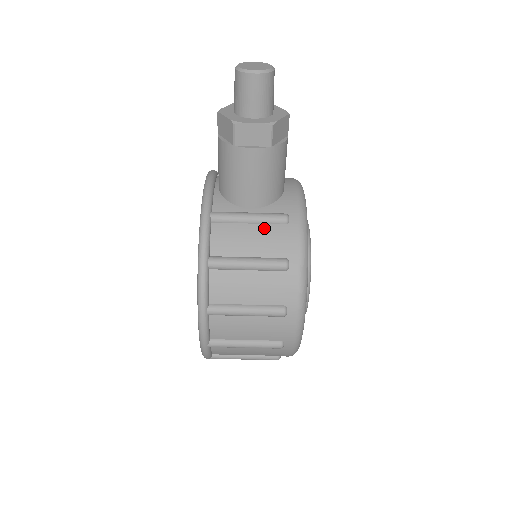
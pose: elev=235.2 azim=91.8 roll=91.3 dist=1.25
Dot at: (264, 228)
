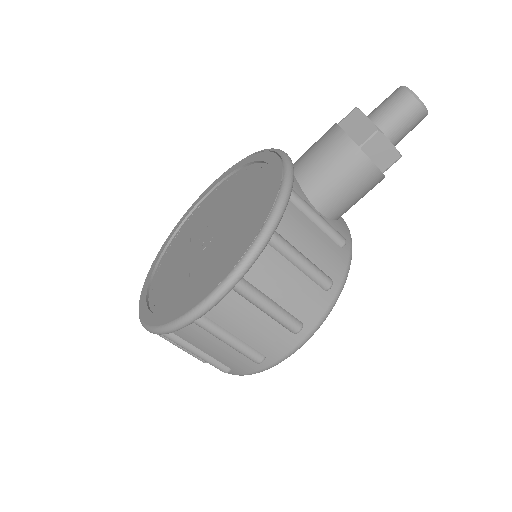
Dot at: (325, 238)
